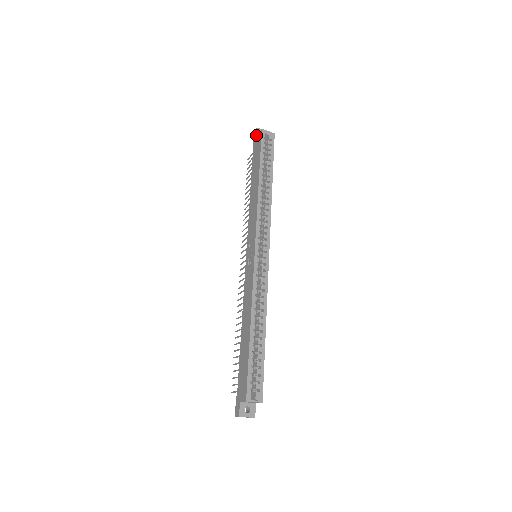
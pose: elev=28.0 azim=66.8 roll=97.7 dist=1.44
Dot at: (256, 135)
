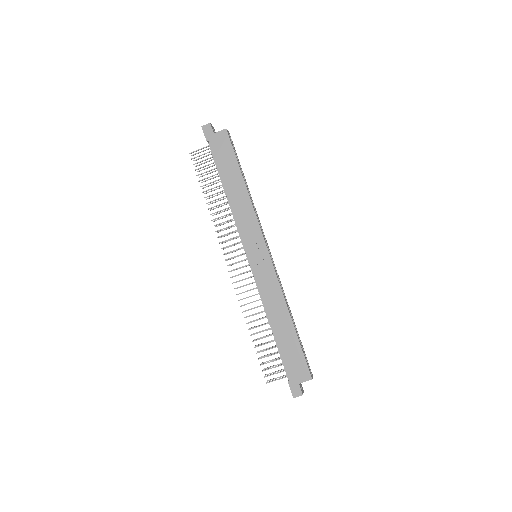
Dot at: (213, 131)
